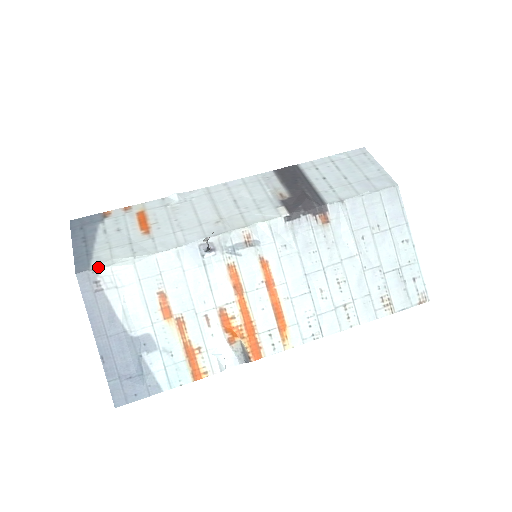
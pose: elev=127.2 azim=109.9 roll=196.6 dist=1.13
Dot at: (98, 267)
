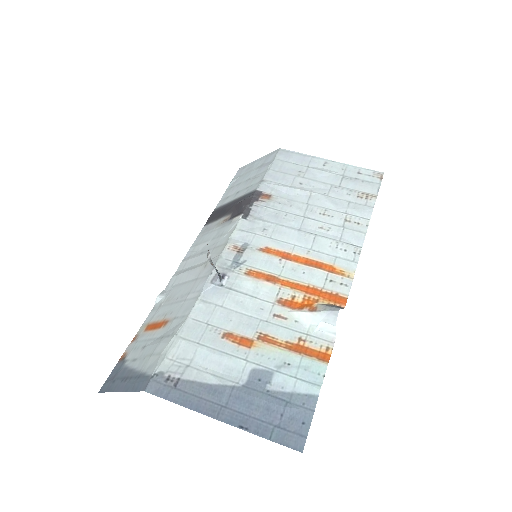
Dot at: (156, 368)
